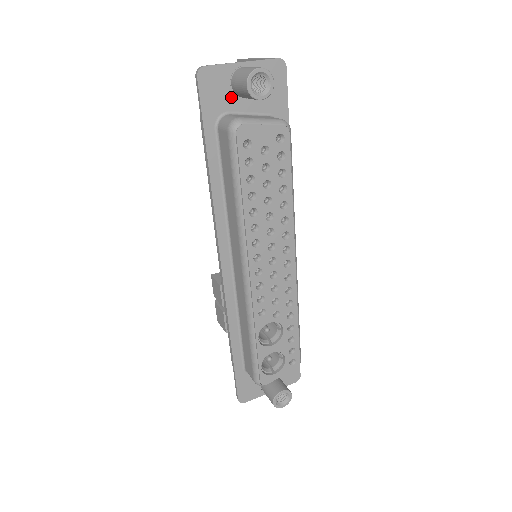
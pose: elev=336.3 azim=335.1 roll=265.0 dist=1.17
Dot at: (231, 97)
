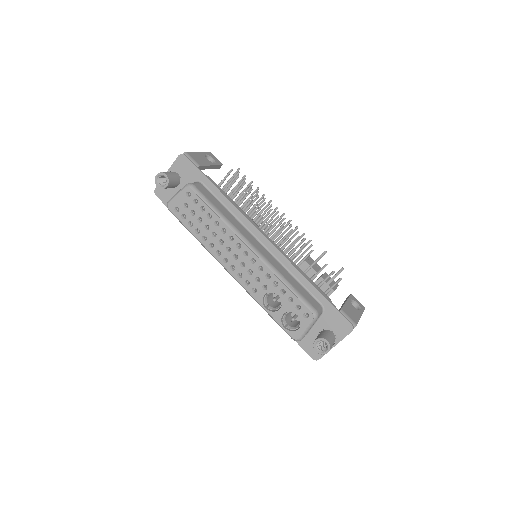
Dot at: (173, 191)
